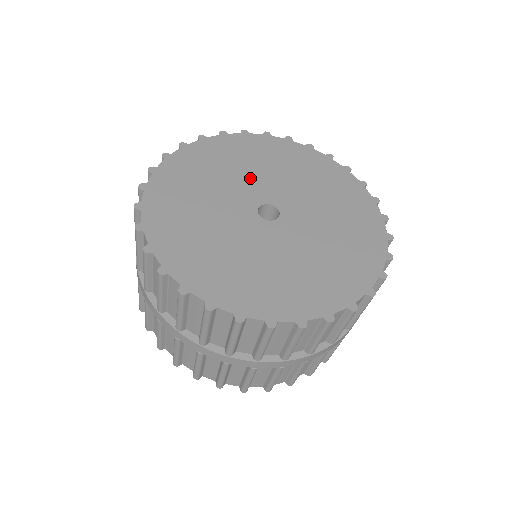
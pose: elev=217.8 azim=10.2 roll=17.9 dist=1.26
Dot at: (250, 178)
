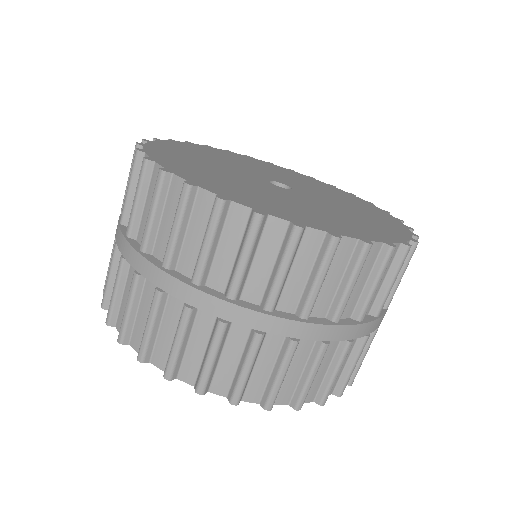
Dot at: (276, 175)
